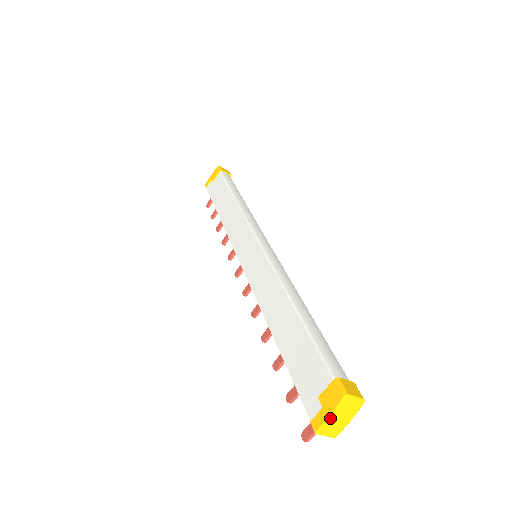
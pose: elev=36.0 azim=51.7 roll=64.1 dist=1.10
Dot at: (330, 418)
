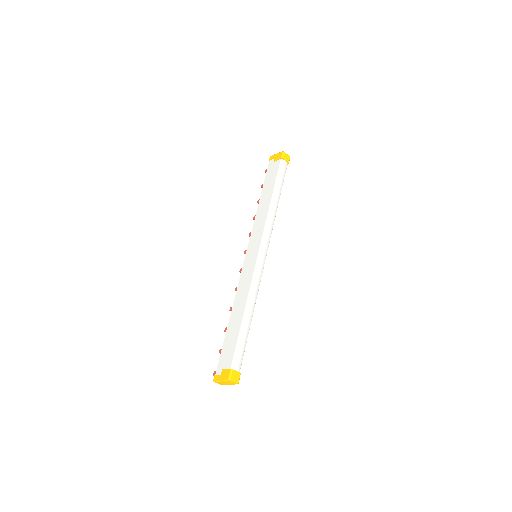
Dot at: (220, 381)
